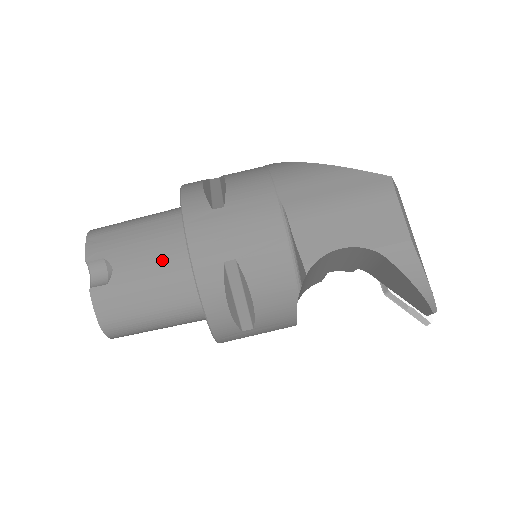
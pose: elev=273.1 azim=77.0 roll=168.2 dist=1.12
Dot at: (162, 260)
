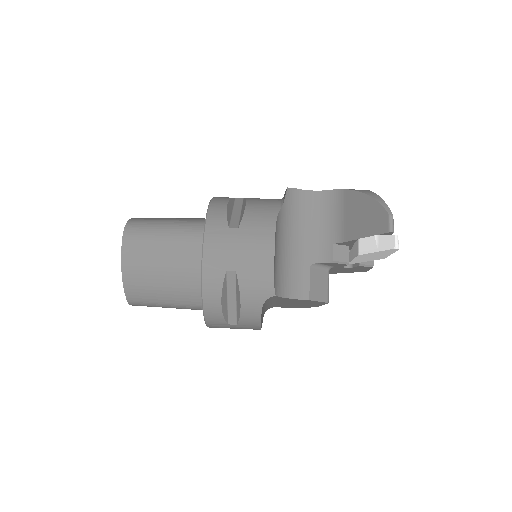
Dot at: occluded
